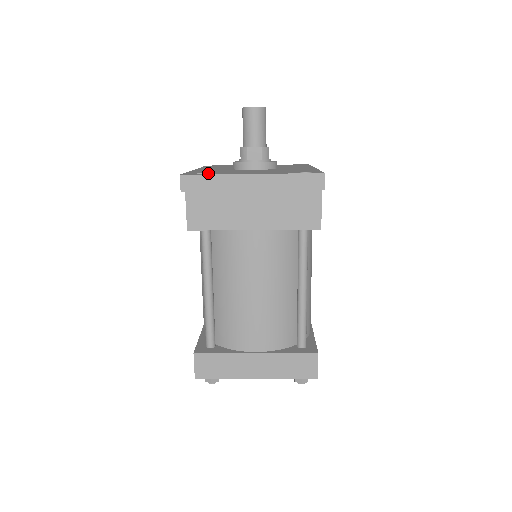
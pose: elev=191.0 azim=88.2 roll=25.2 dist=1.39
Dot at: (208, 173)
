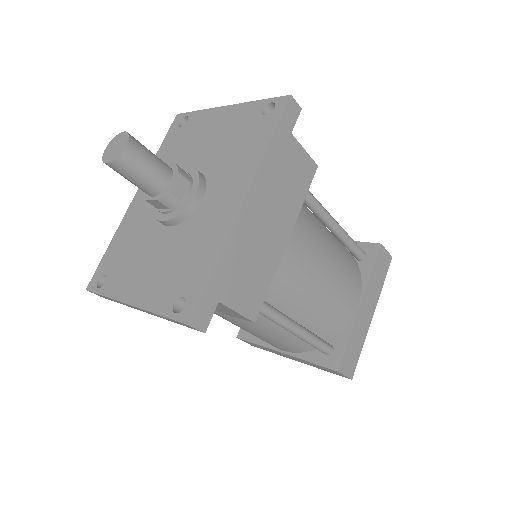
Dot at: (108, 279)
